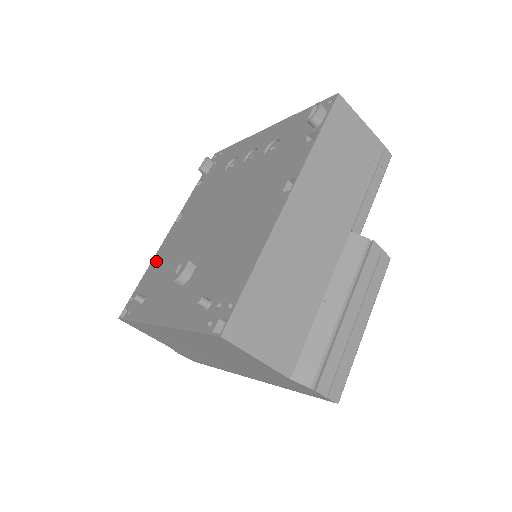
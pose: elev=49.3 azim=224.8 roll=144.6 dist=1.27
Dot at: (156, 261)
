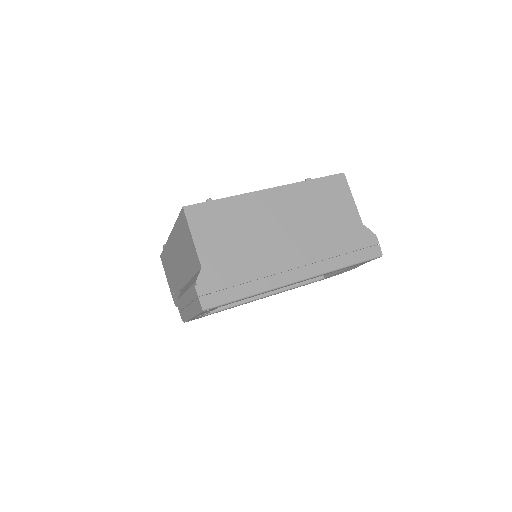
Dot at: occluded
